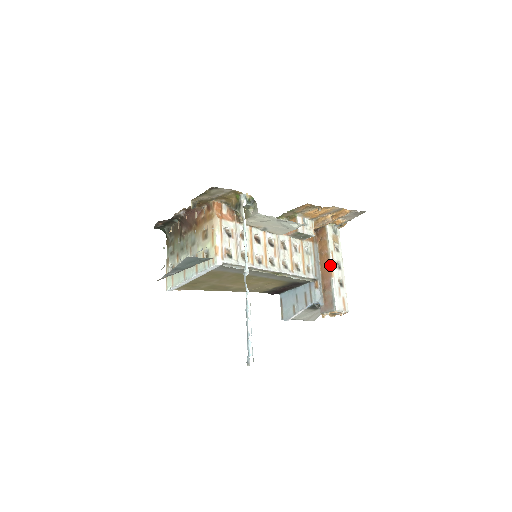
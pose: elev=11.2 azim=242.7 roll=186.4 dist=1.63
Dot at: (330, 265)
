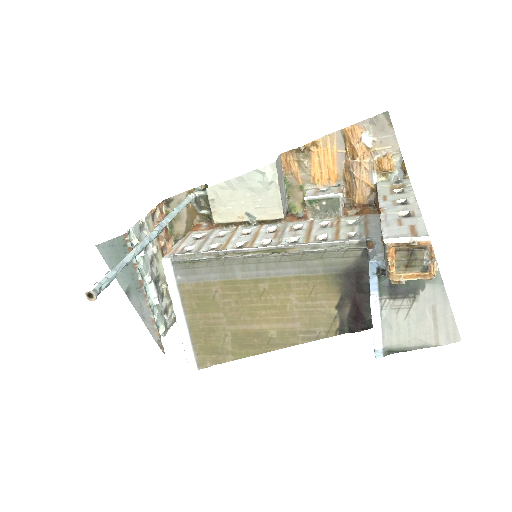
Dot at: occluded
